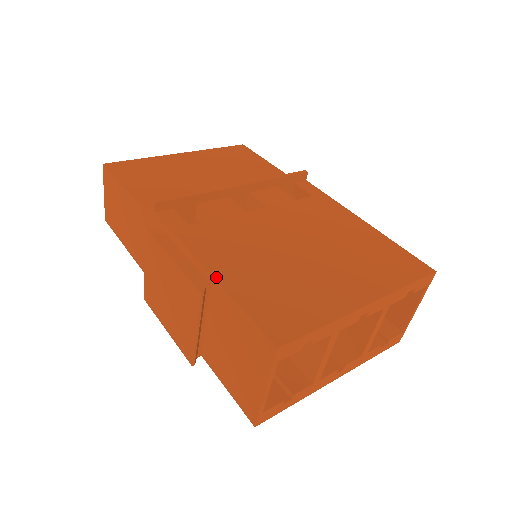
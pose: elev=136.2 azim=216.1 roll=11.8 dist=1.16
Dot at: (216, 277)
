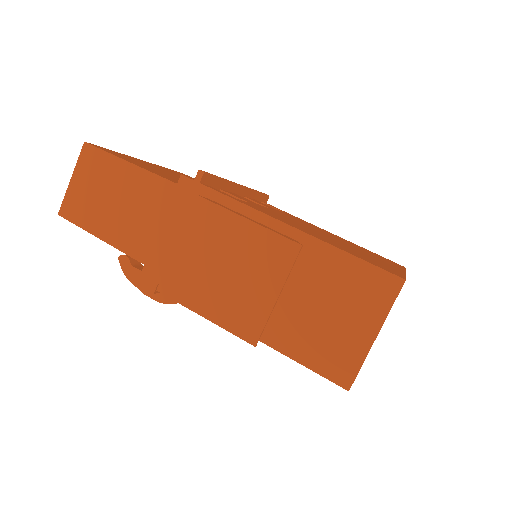
Dot at: (308, 233)
